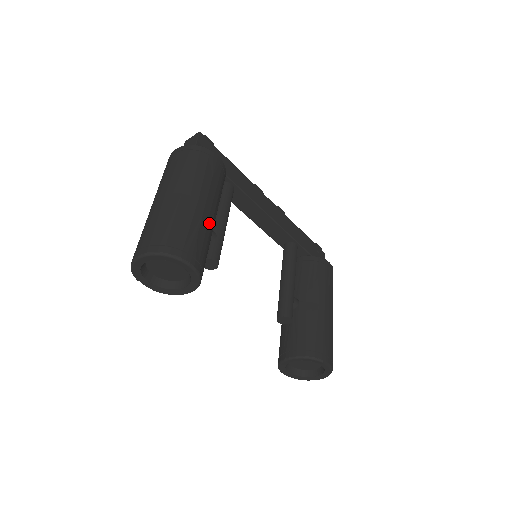
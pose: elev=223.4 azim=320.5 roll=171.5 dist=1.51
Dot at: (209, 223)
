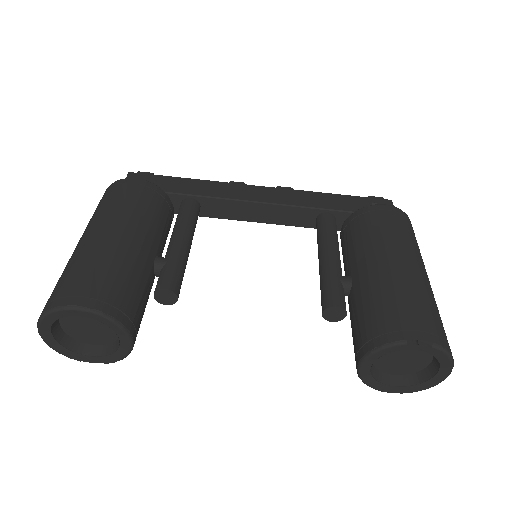
Dot at: (121, 249)
